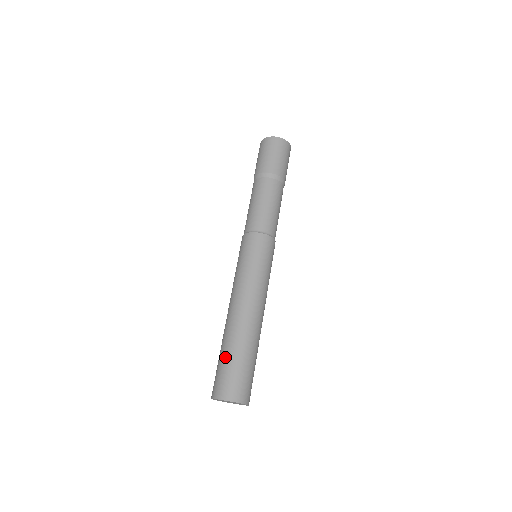
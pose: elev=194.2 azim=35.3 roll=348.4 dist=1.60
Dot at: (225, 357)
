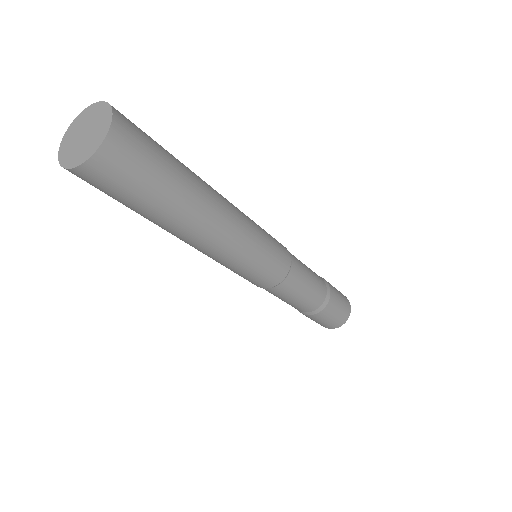
Dot at: occluded
